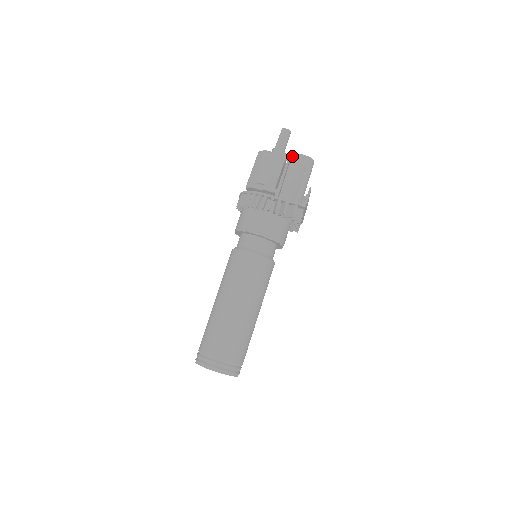
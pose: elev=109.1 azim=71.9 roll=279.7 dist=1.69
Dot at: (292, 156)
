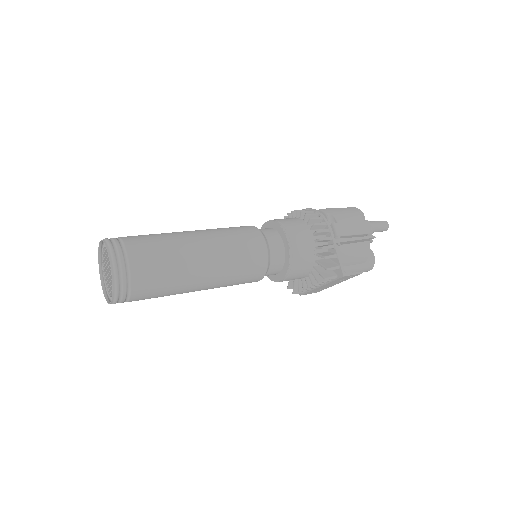
Dot at: occluded
